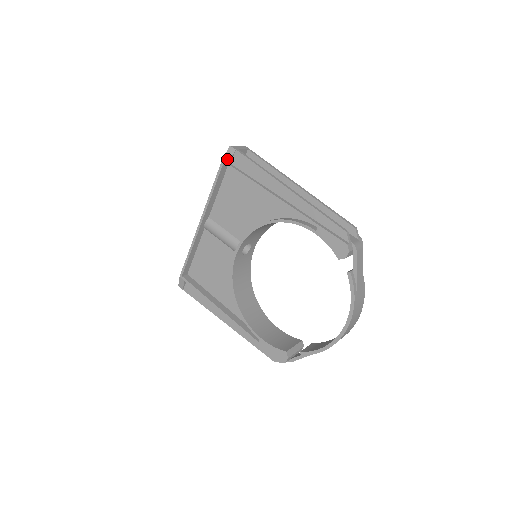
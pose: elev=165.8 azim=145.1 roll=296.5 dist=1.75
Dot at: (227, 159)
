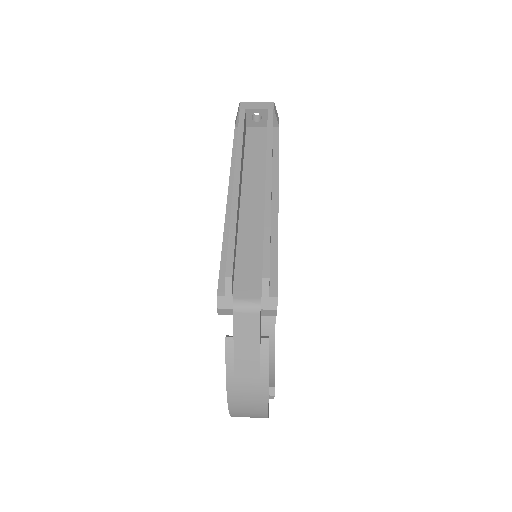
Dot at: (236, 120)
